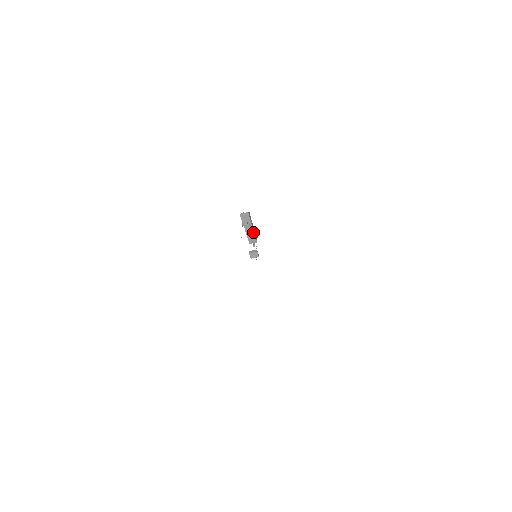
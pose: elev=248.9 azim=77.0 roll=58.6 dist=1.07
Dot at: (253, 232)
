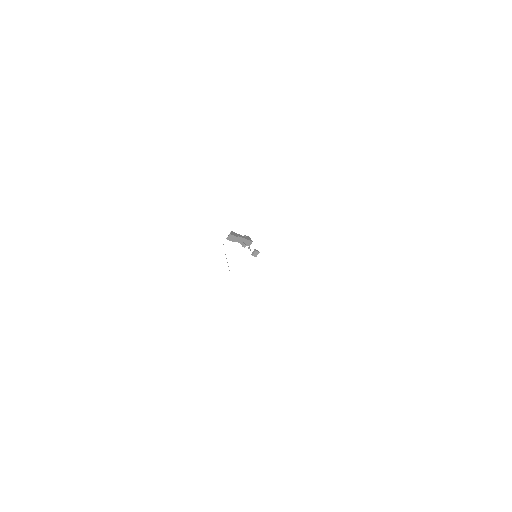
Dot at: (244, 239)
